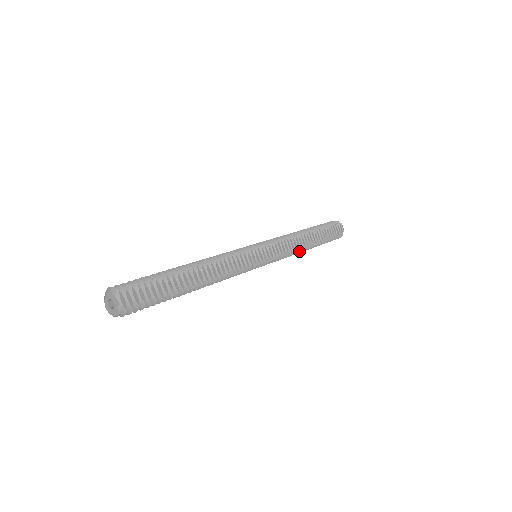
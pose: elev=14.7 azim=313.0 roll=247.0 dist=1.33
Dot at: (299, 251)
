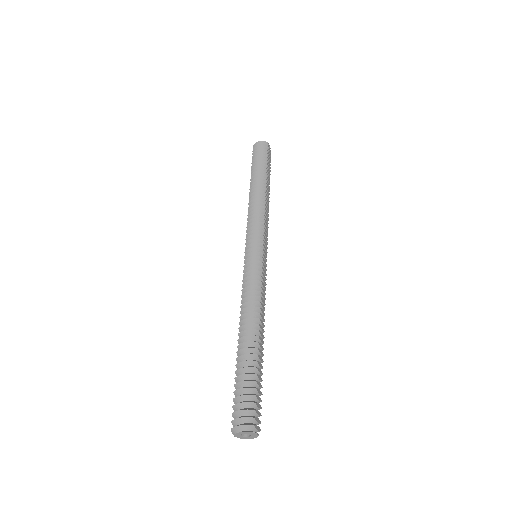
Dot at: occluded
